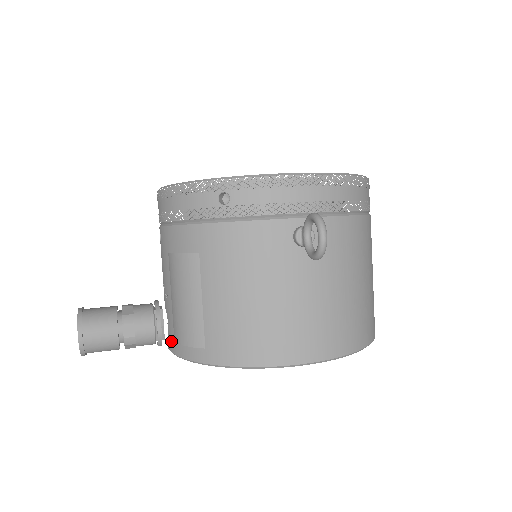
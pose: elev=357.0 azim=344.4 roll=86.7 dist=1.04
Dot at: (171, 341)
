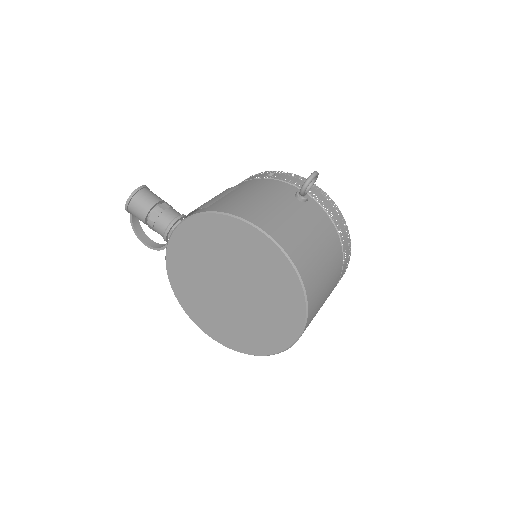
Dot at: occluded
